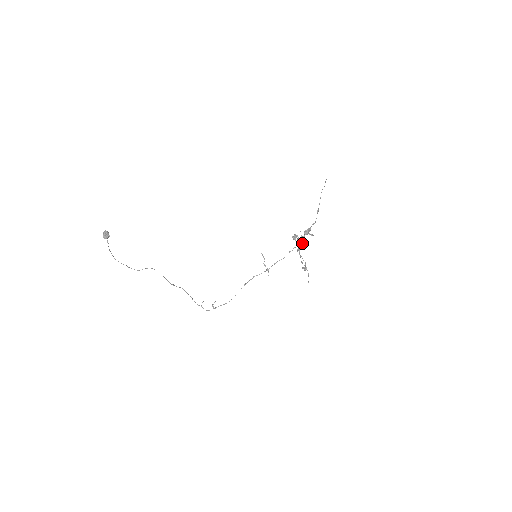
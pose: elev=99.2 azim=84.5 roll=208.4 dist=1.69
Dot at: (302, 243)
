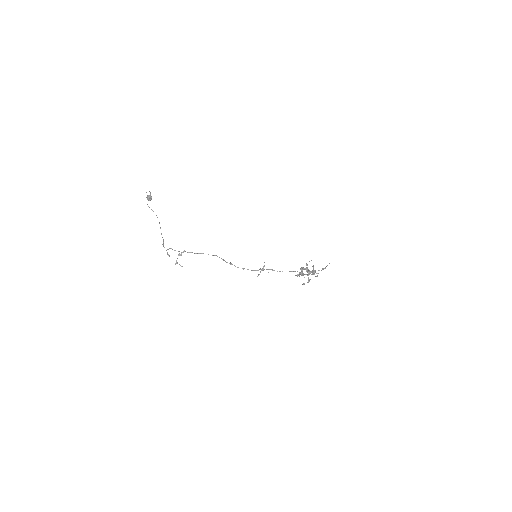
Dot at: (306, 269)
